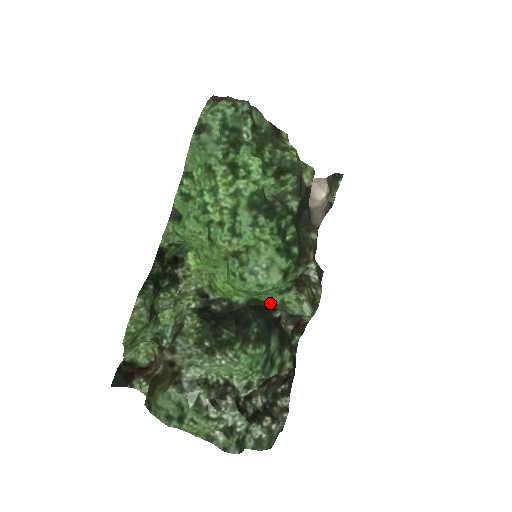
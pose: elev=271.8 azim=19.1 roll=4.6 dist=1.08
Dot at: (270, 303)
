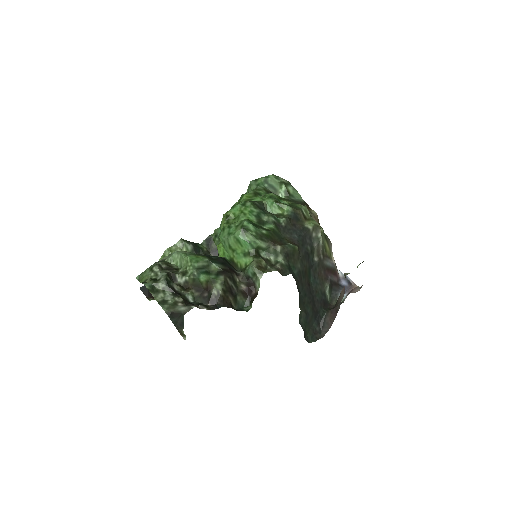
Dot at: (240, 268)
